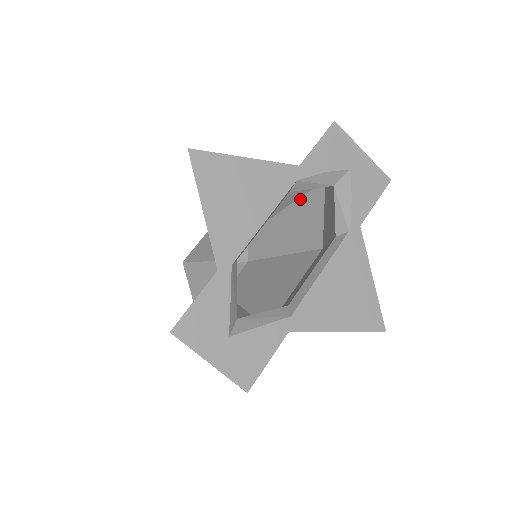
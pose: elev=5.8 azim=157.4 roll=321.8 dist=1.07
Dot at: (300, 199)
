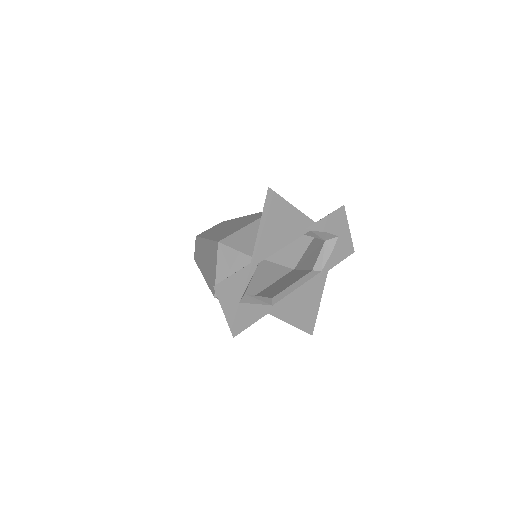
Dot at: occluded
